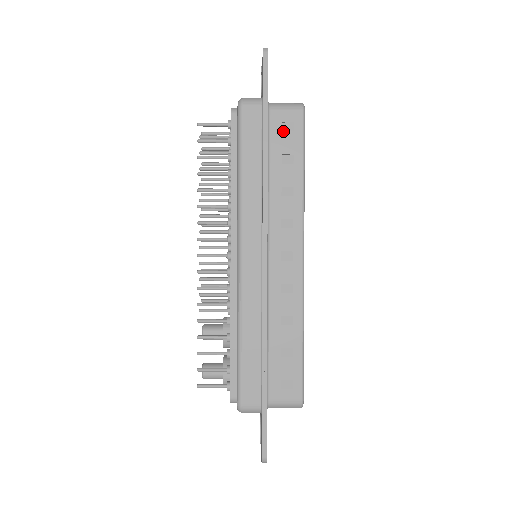
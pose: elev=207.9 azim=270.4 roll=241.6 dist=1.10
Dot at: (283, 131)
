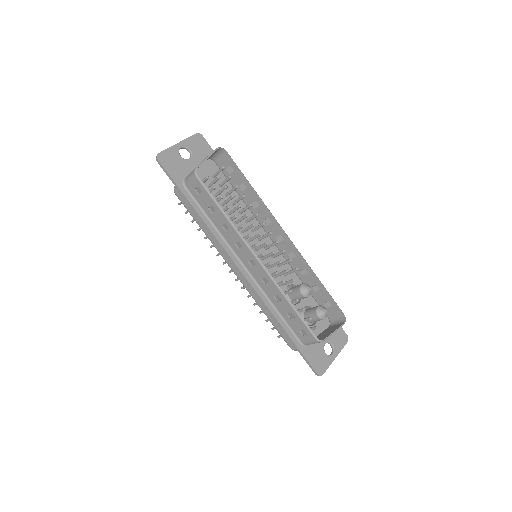
Dot at: (199, 194)
